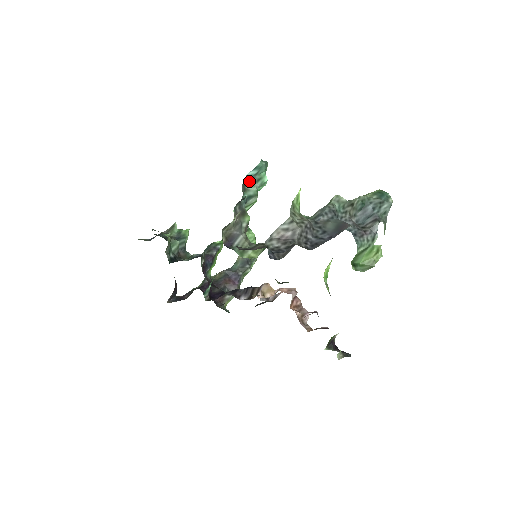
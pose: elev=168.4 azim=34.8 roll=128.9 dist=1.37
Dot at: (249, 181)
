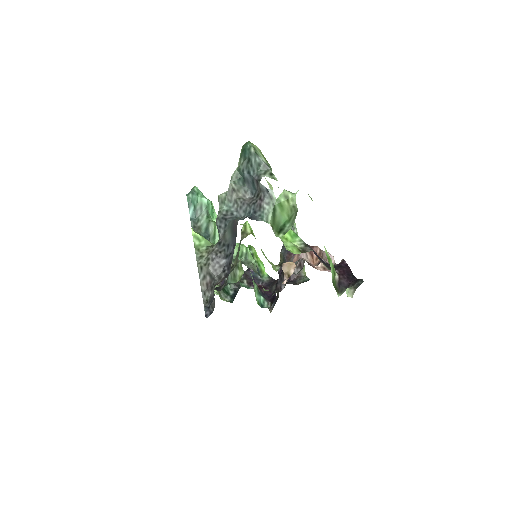
Dot at: (196, 218)
